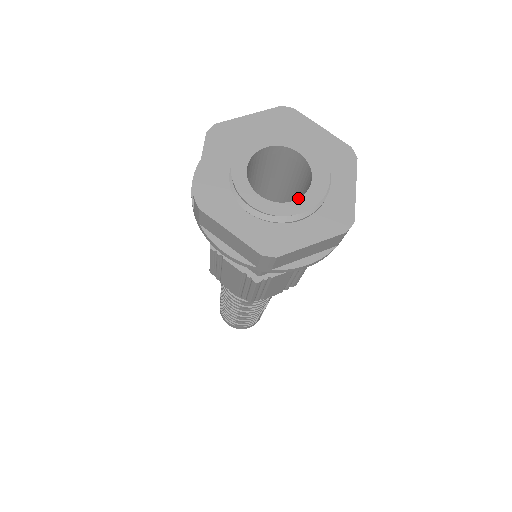
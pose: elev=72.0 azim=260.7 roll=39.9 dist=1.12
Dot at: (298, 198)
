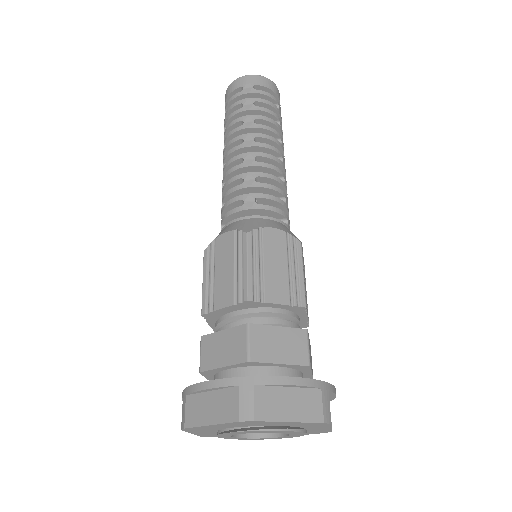
Dot at: (281, 437)
